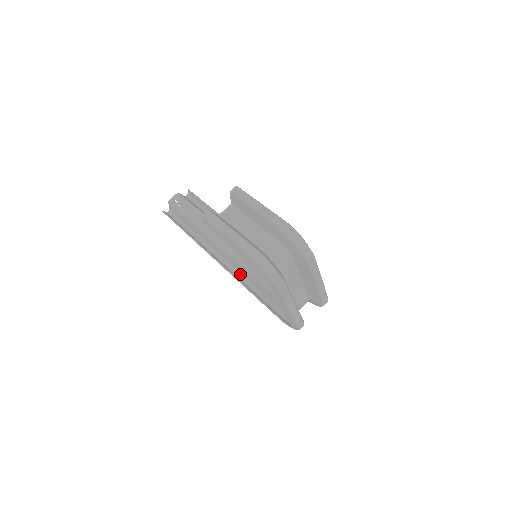
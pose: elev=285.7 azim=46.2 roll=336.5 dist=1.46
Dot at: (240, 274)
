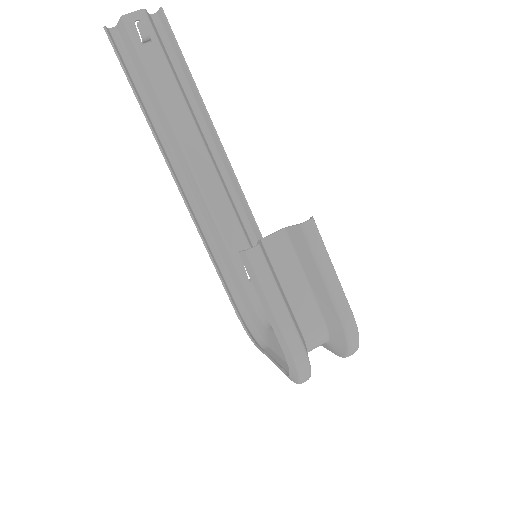
Dot at: (202, 218)
